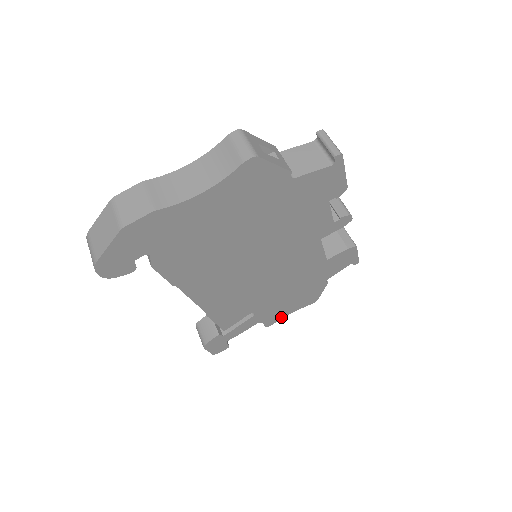
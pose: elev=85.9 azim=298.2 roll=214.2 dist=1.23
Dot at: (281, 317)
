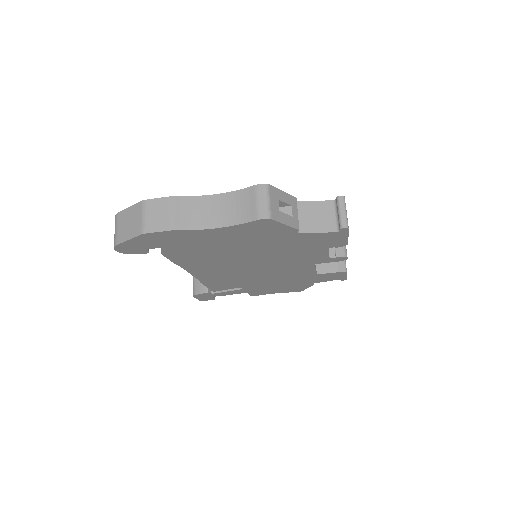
Dot at: (266, 293)
